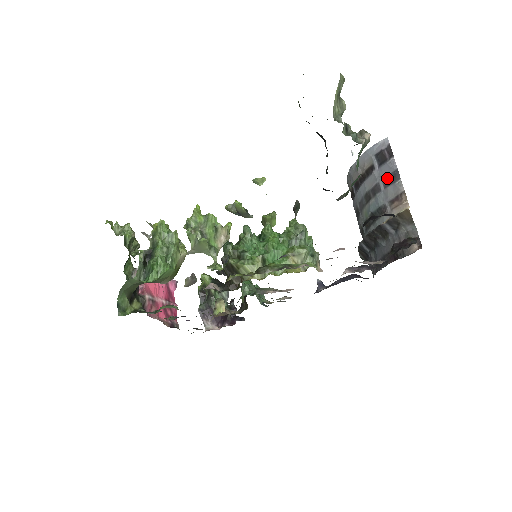
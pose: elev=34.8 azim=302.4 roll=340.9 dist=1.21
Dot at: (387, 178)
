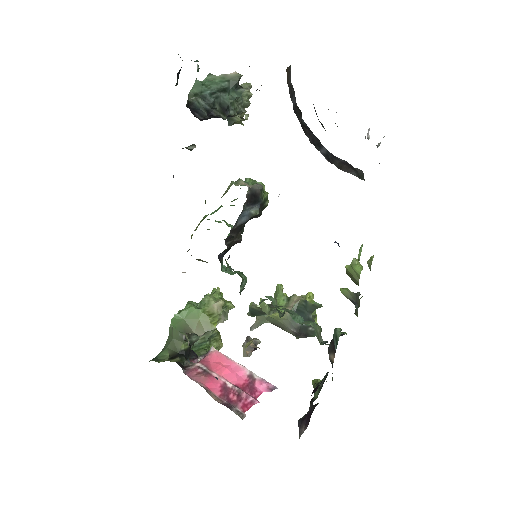
Dot at: occluded
